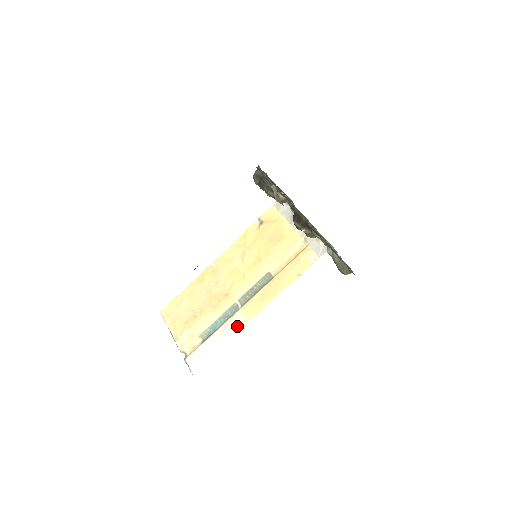
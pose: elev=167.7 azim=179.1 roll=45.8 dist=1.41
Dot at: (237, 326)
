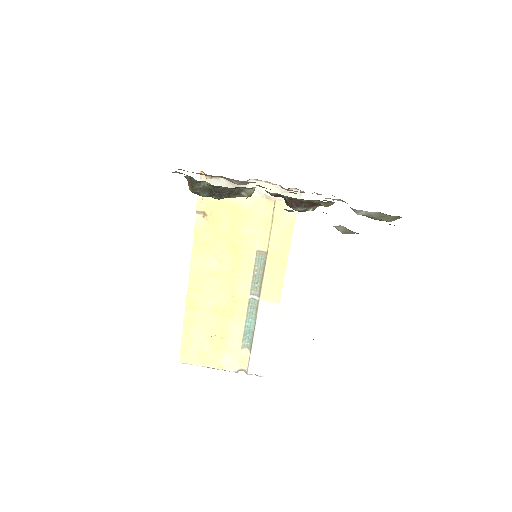
Dot at: (272, 314)
